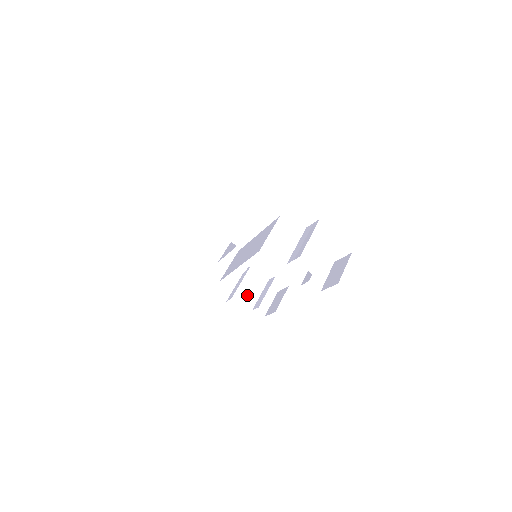
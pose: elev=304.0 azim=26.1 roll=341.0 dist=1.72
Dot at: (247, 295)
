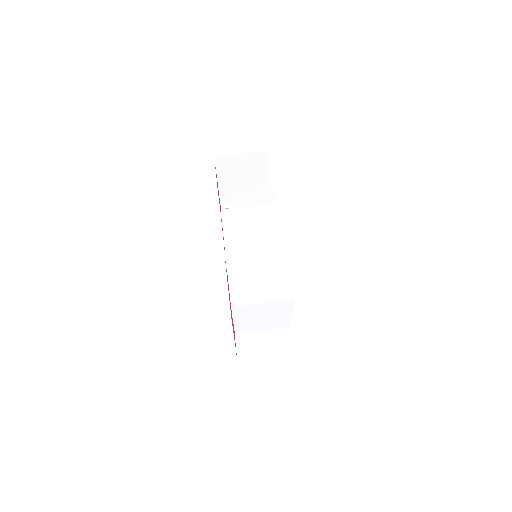
Dot at: occluded
